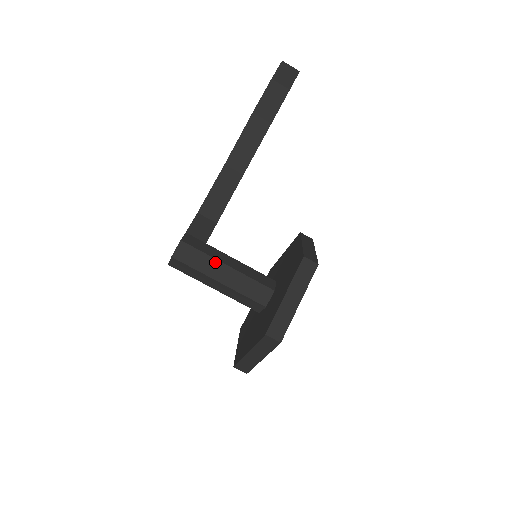
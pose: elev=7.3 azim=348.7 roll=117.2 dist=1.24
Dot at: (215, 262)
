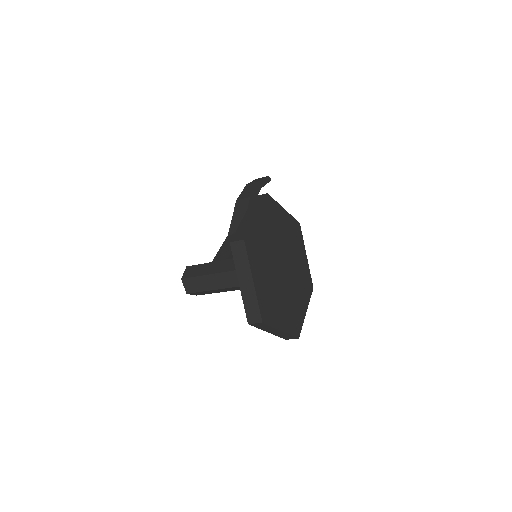
Dot at: (213, 264)
